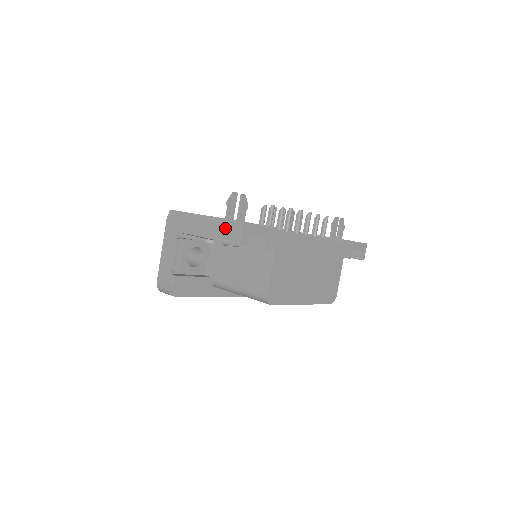
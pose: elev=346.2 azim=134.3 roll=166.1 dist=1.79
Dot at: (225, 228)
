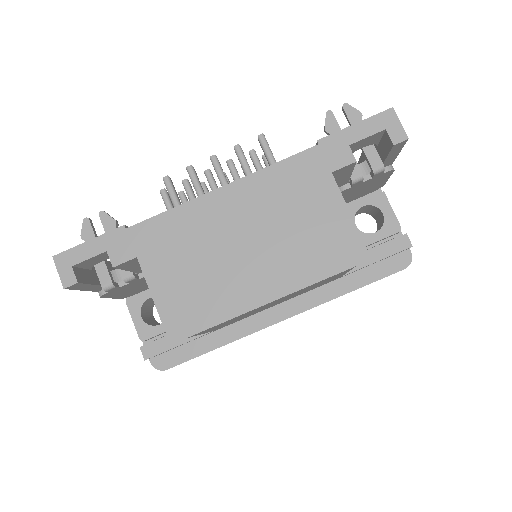
Dot at: occluded
